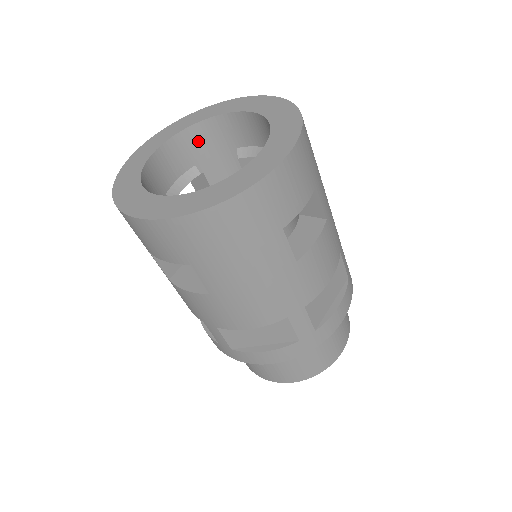
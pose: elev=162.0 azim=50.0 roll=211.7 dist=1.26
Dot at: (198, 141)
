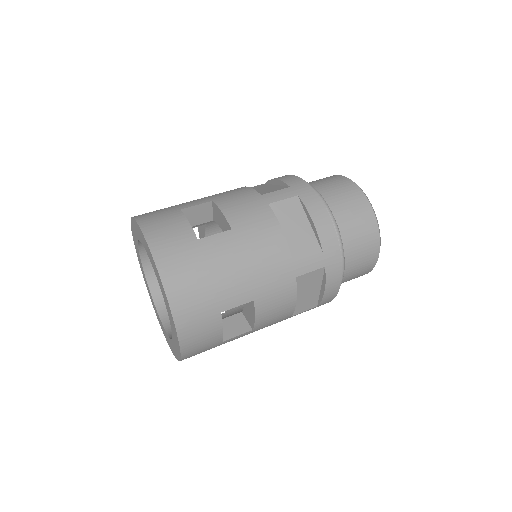
Dot at: occluded
